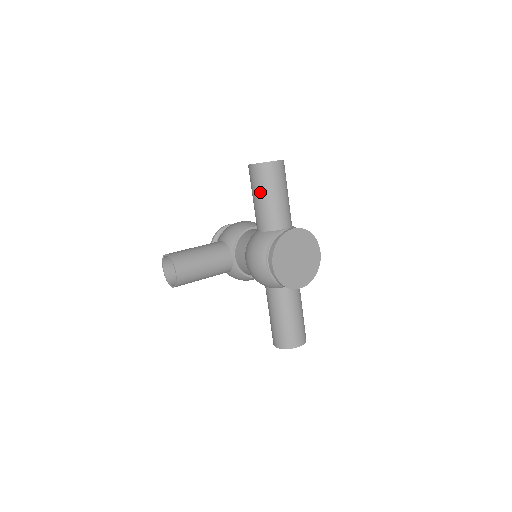
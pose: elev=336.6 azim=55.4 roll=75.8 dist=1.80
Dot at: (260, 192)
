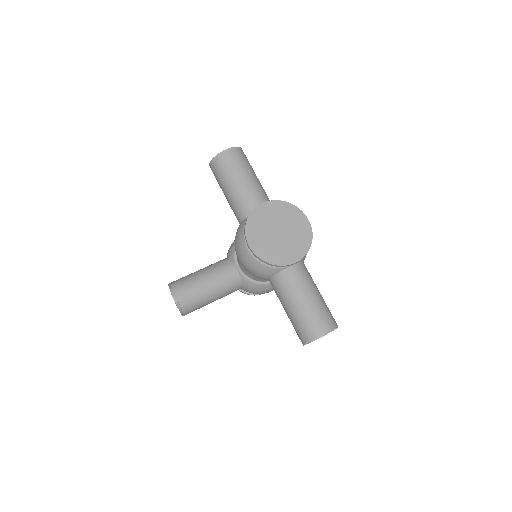
Dot at: (224, 184)
